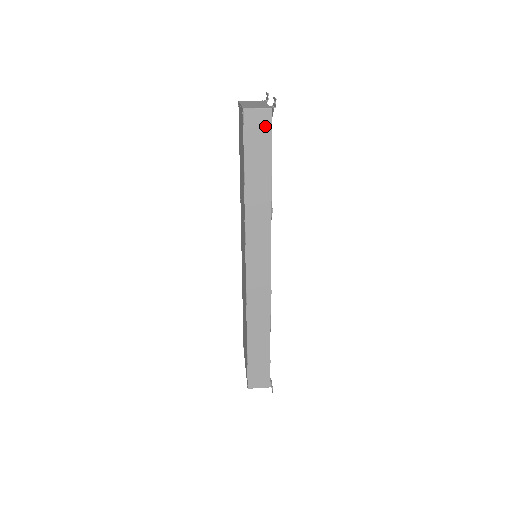
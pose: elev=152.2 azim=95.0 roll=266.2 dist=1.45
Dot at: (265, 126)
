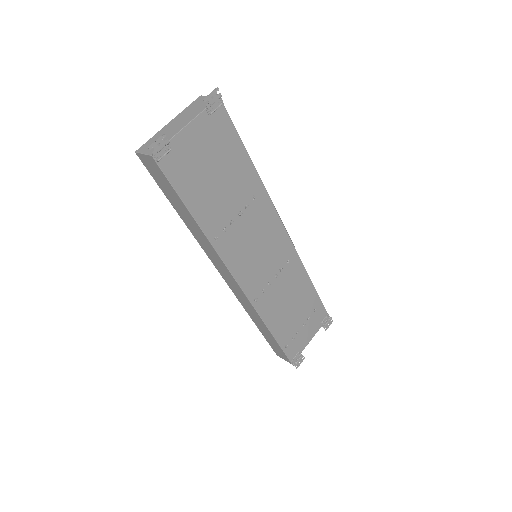
Dot at: (158, 170)
